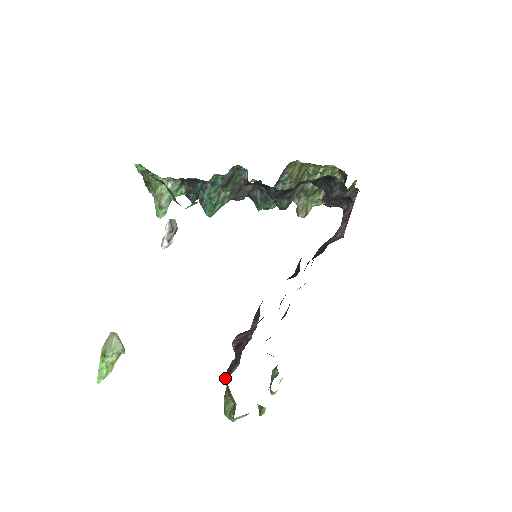
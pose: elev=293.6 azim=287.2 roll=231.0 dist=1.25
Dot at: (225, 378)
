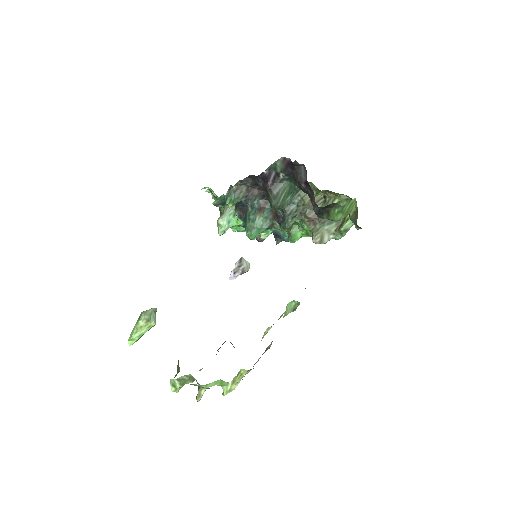
Dot at: occluded
